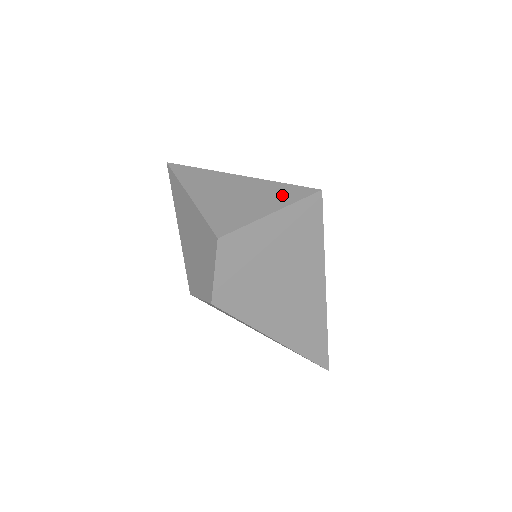
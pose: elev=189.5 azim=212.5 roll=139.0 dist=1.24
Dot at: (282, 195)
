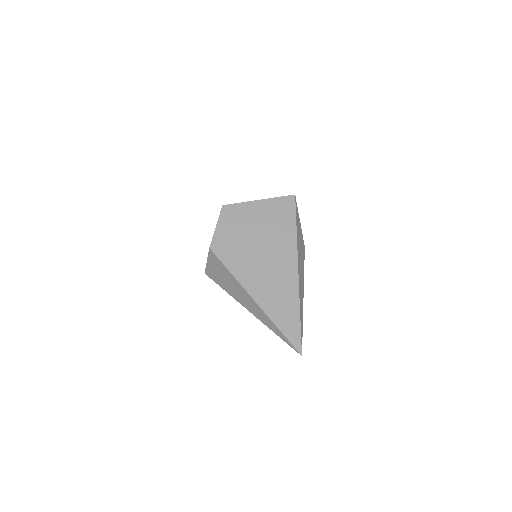
Dot at: occluded
